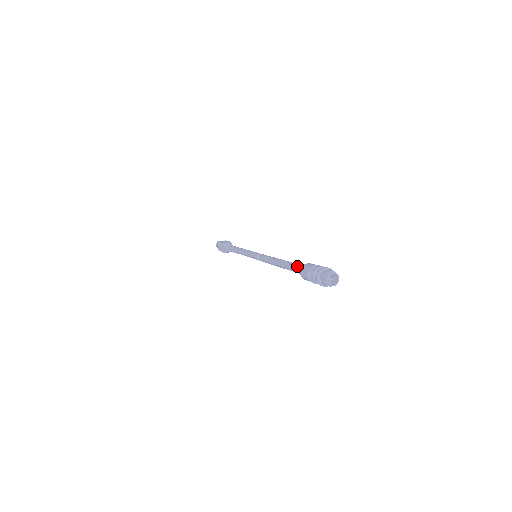
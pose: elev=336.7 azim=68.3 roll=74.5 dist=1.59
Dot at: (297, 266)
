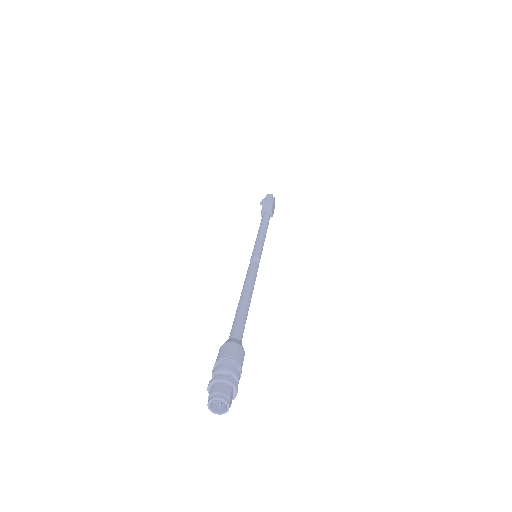
Dot at: (231, 332)
